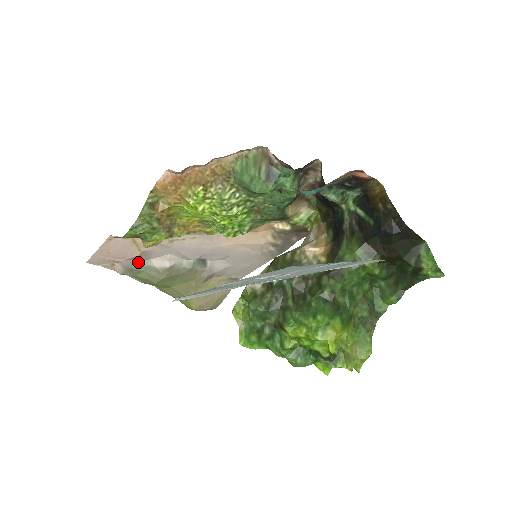
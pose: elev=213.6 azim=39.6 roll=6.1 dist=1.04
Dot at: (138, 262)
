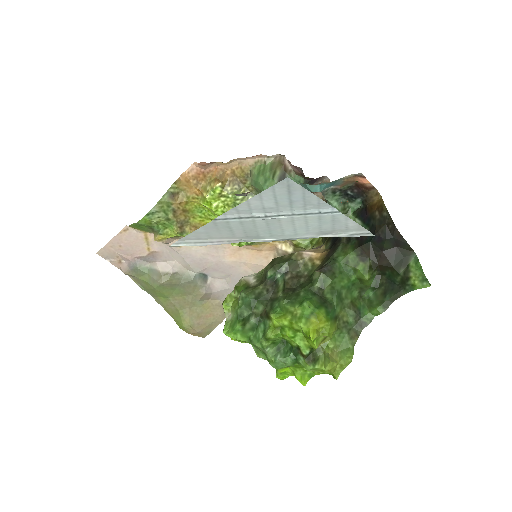
Dot at: (144, 263)
